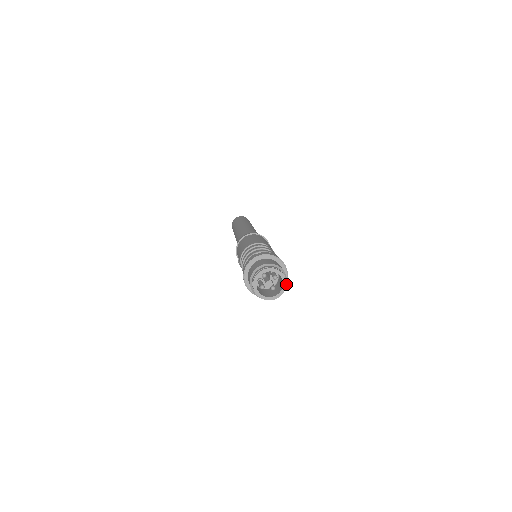
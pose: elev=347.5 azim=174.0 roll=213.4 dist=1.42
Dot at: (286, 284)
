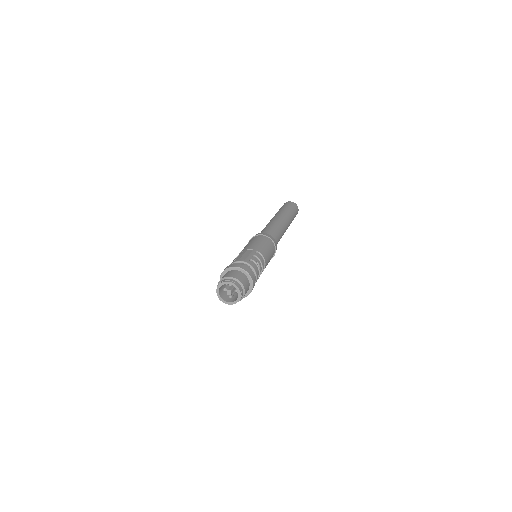
Dot at: (239, 281)
